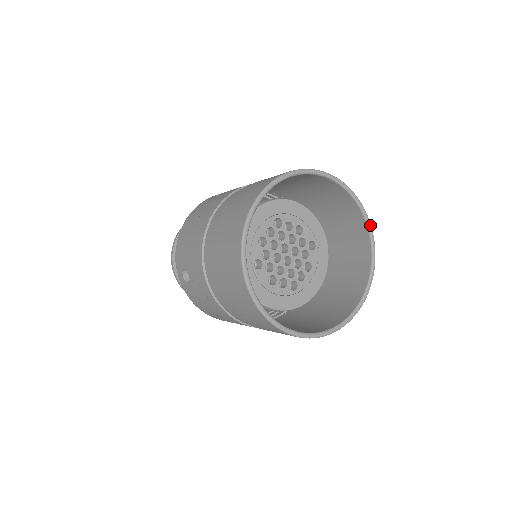
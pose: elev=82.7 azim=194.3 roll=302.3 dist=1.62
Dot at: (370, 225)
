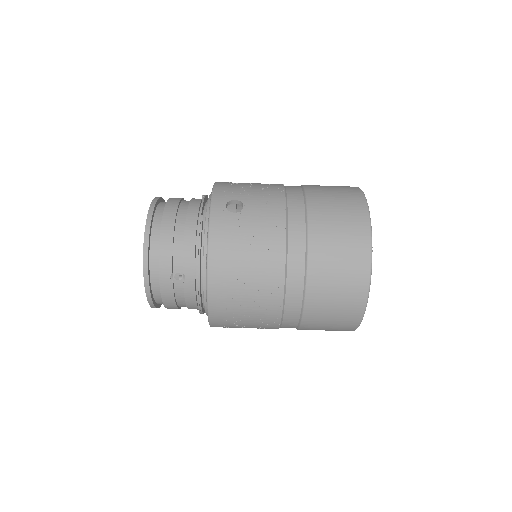
Dot at: occluded
